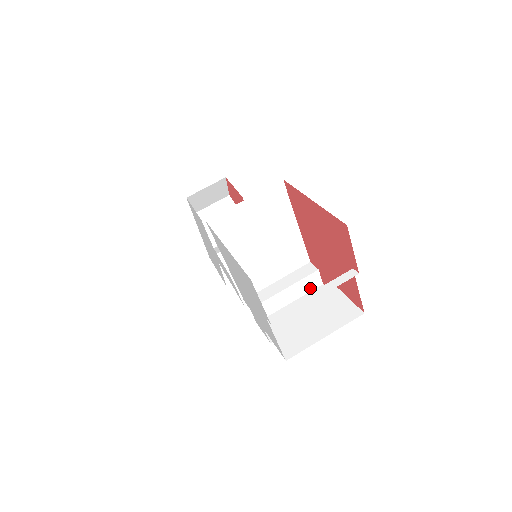
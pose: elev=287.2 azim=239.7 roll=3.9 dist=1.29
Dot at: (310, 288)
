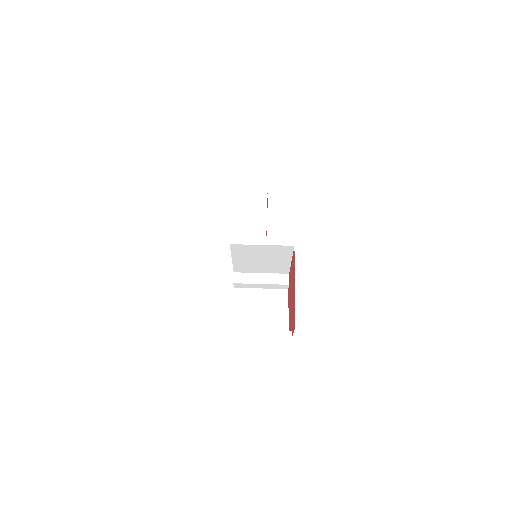
Dot at: (278, 288)
